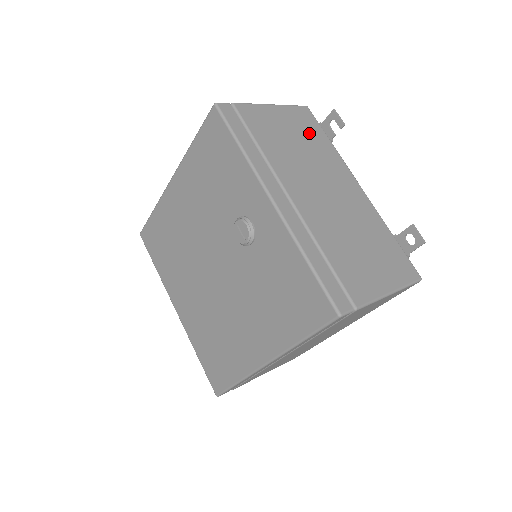
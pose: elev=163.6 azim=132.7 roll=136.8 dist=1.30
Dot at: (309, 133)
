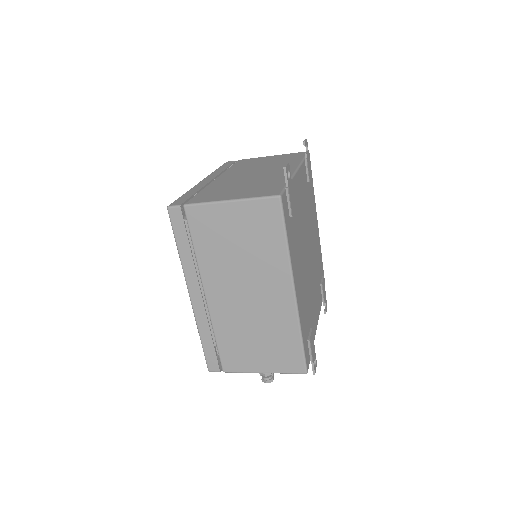
Dot at: (286, 159)
